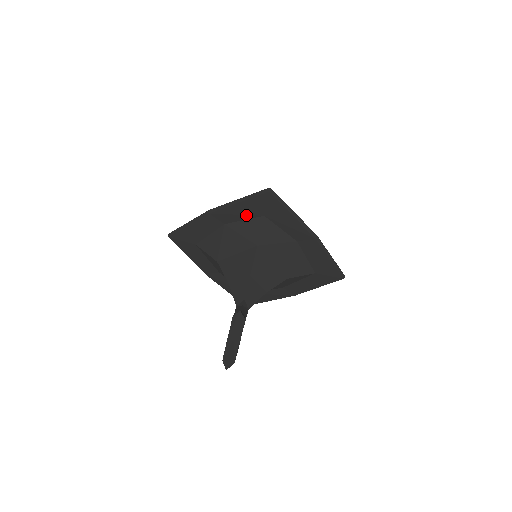
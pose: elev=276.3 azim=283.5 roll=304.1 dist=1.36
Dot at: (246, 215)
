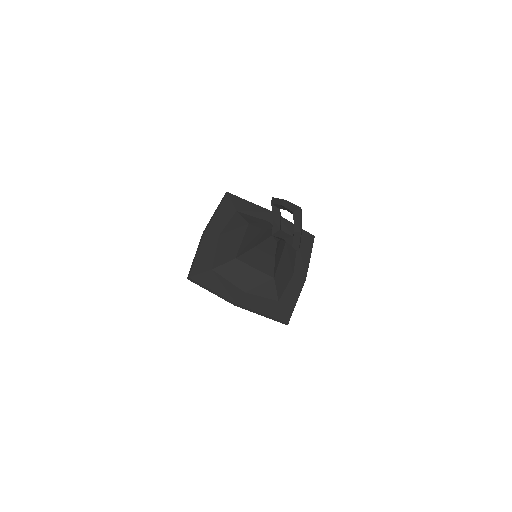
Dot at: (227, 218)
